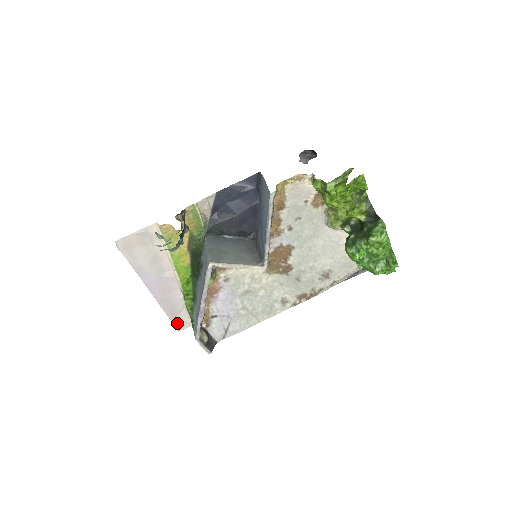
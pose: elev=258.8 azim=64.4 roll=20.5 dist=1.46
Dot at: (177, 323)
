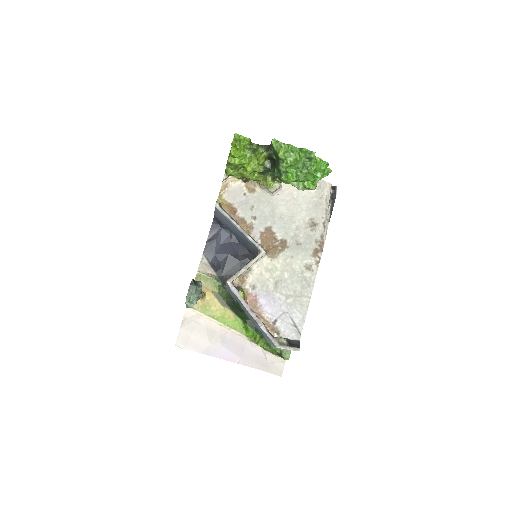
Dot at: (273, 370)
